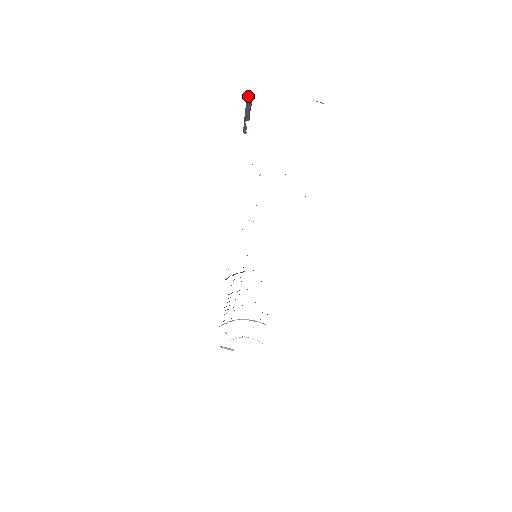
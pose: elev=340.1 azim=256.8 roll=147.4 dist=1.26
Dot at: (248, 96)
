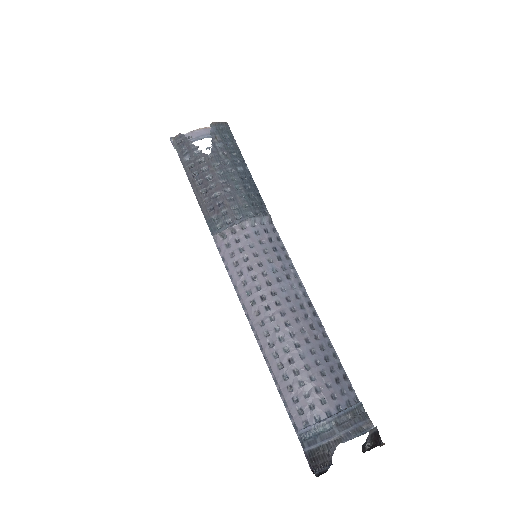
Dot at: (314, 473)
